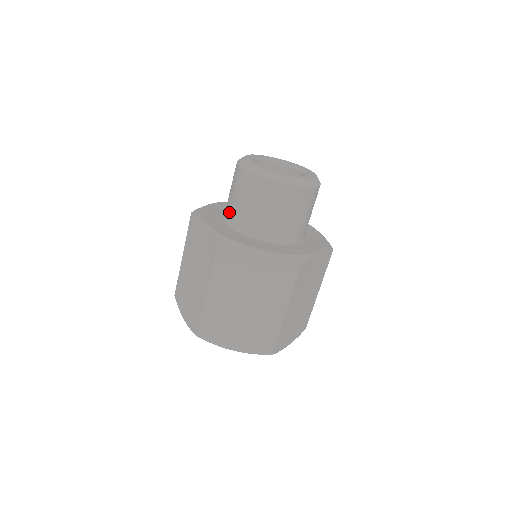
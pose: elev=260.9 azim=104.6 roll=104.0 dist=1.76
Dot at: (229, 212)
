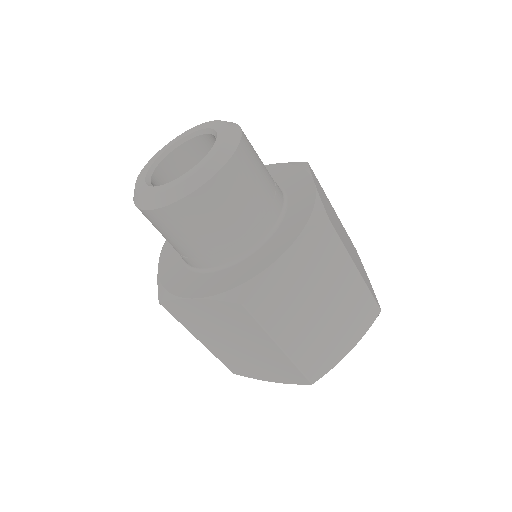
Dot at: (197, 260)
